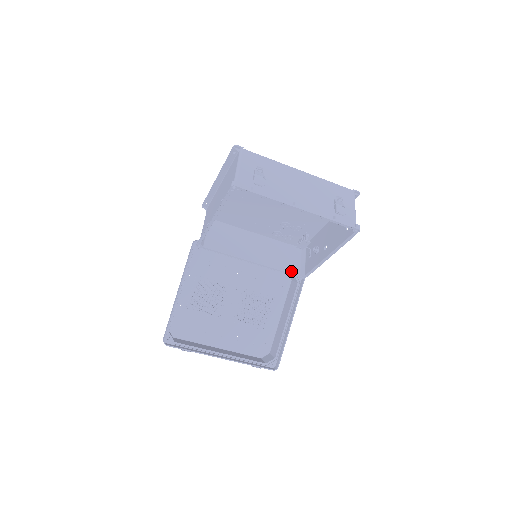
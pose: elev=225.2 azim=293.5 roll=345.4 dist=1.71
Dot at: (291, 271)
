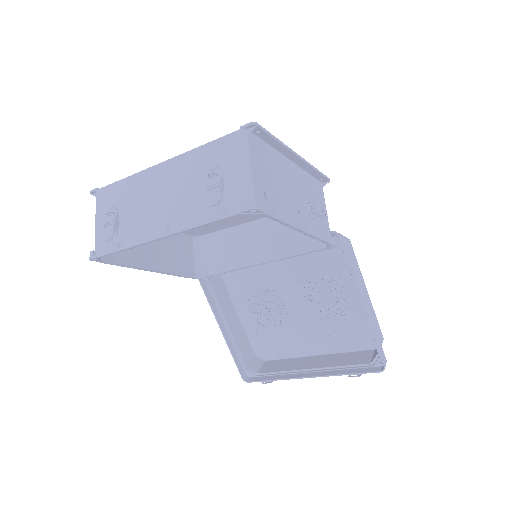
Dot at: (311, 247)
